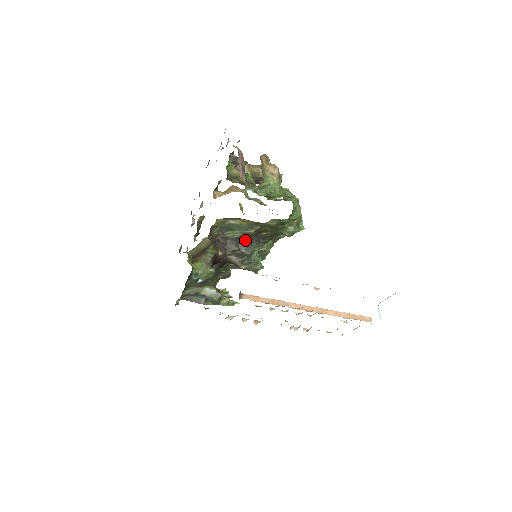
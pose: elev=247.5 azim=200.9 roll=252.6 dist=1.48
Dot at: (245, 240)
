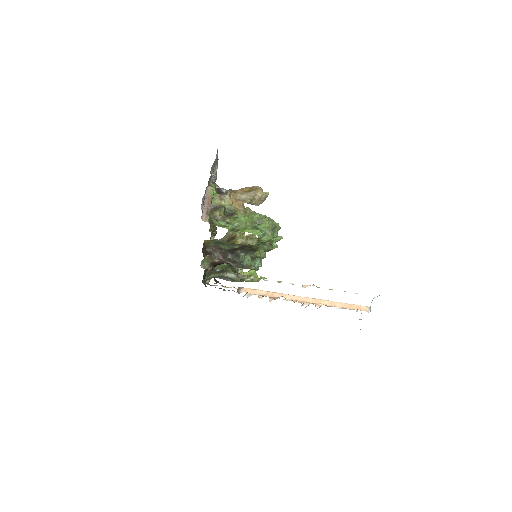
Dot at: (235, 251)
